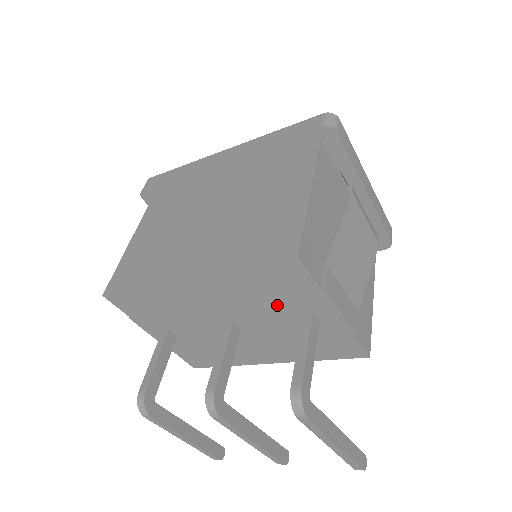
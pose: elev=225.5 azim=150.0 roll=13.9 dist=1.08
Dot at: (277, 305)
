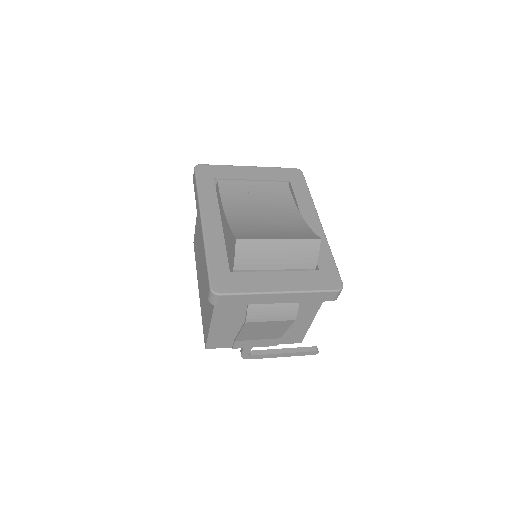
Dot at: occluded
